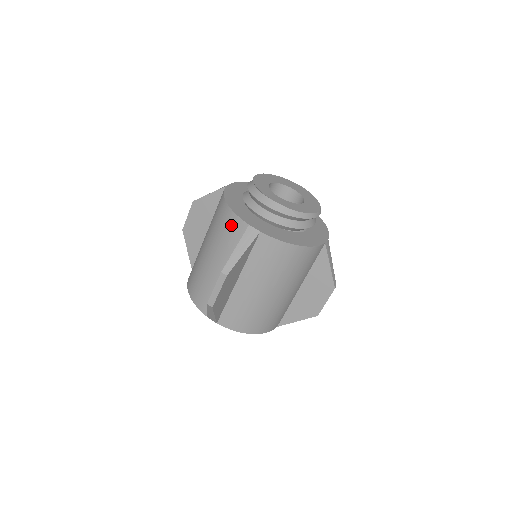
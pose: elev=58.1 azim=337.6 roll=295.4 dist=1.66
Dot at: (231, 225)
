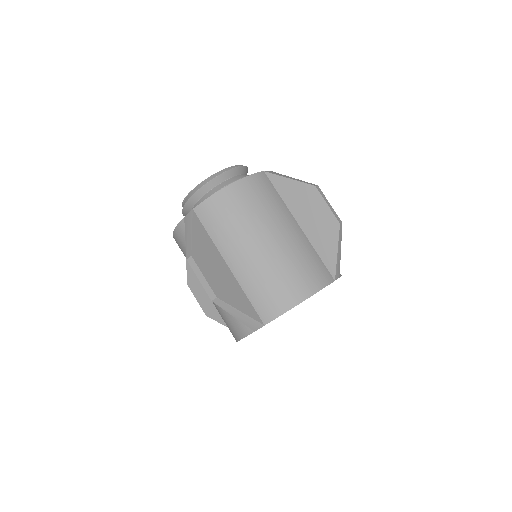
Dot at: (182, 238)
